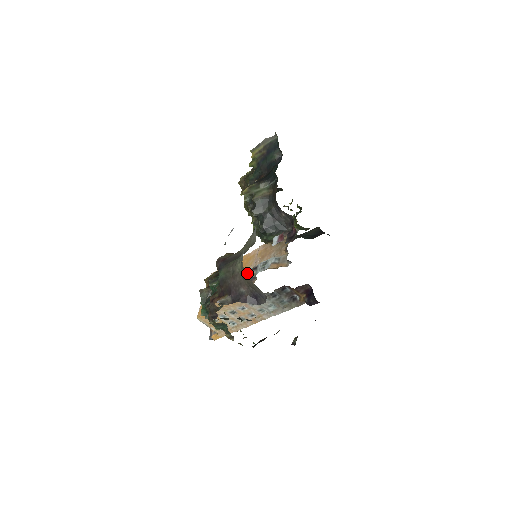
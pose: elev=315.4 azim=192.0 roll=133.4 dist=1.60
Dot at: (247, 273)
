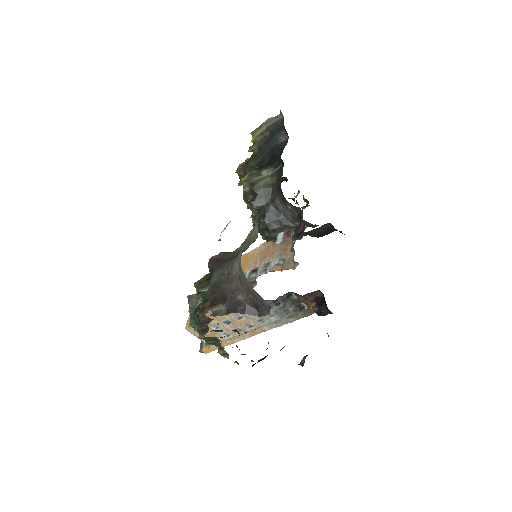
Dot at: occluded
